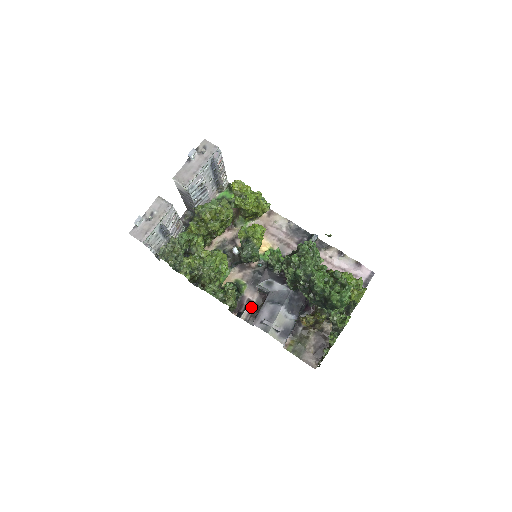
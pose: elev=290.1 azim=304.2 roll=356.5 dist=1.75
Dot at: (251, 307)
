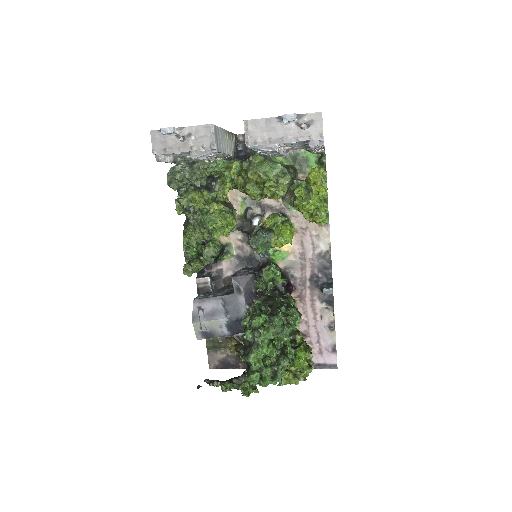
Dot at: (216, 277)
